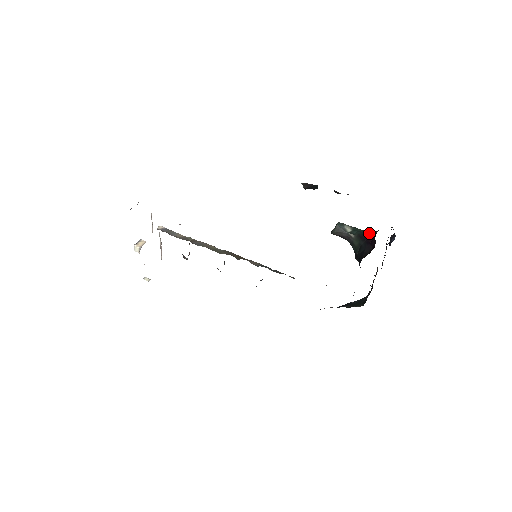
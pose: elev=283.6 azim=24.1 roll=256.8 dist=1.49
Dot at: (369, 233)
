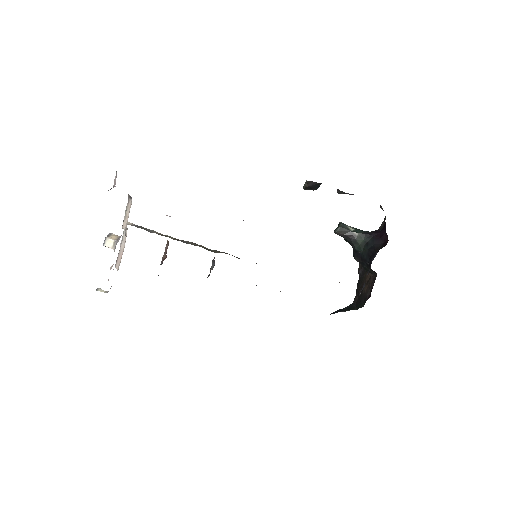
Dot at: (373, 231)
